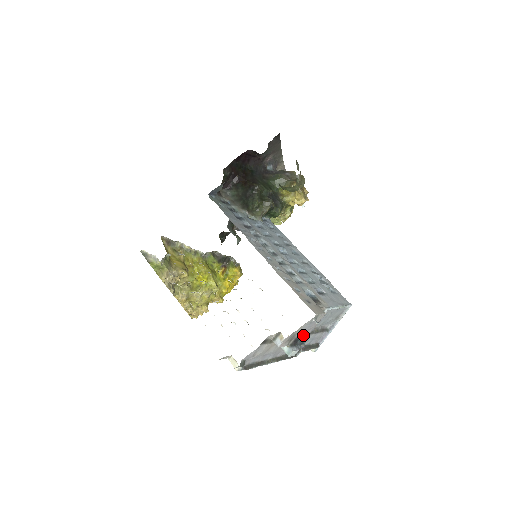
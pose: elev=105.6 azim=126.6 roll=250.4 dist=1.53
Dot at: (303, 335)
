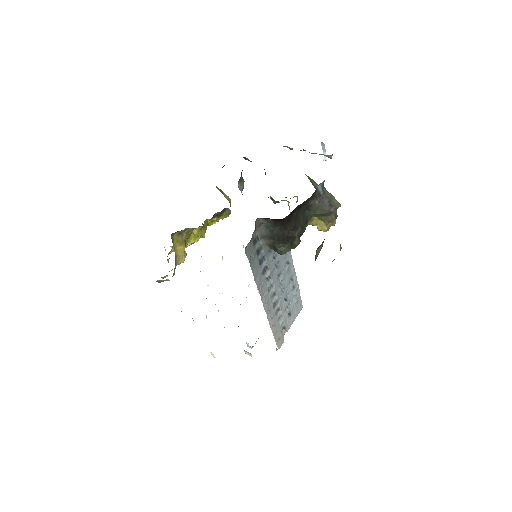
Dot at: occluded
